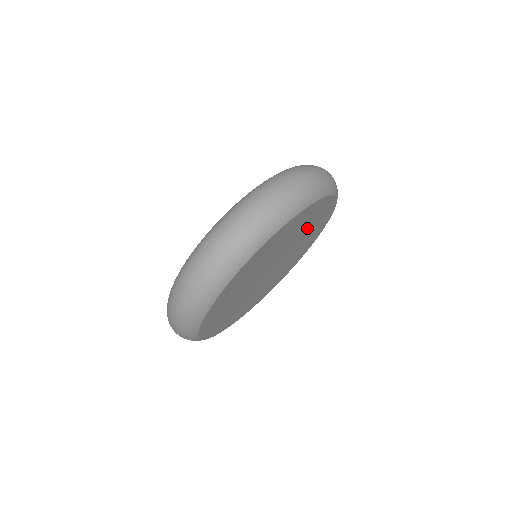
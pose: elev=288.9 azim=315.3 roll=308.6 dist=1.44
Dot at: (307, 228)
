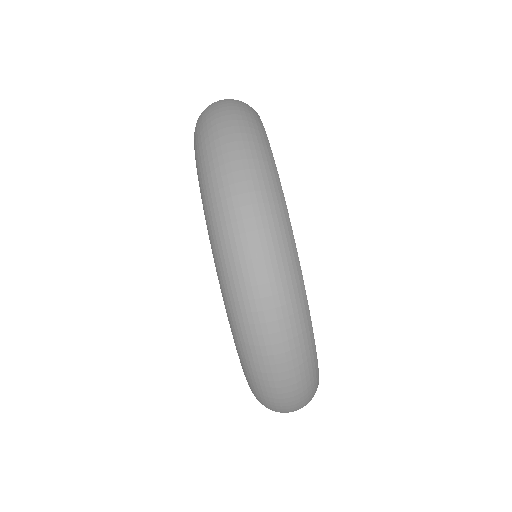
Dot at: occluded
